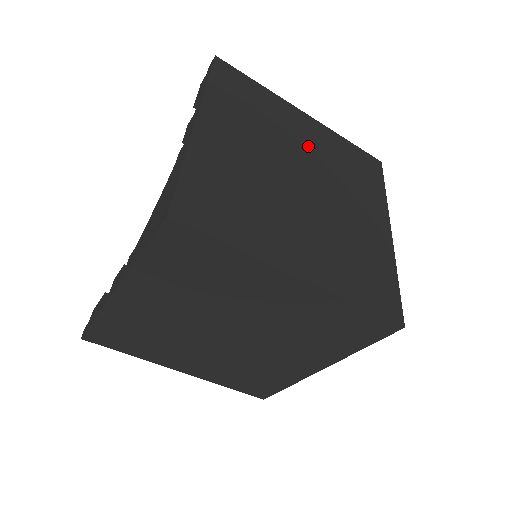
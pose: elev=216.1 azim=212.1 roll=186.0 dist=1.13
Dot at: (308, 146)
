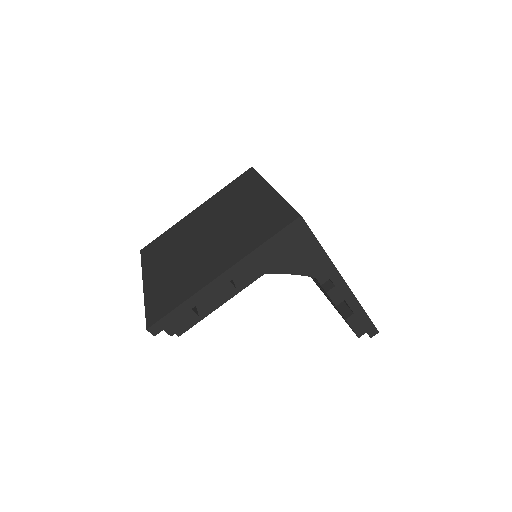
Dot at: occluded
